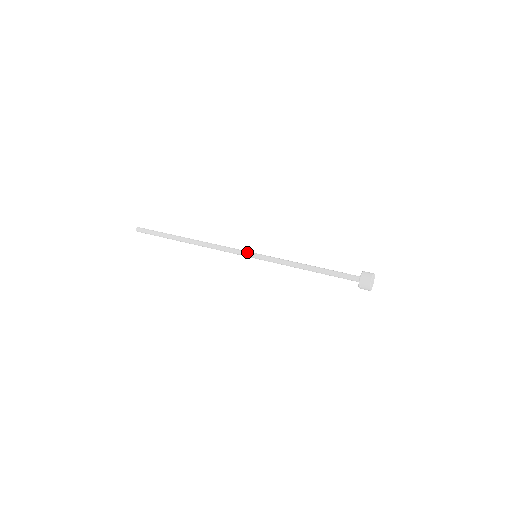
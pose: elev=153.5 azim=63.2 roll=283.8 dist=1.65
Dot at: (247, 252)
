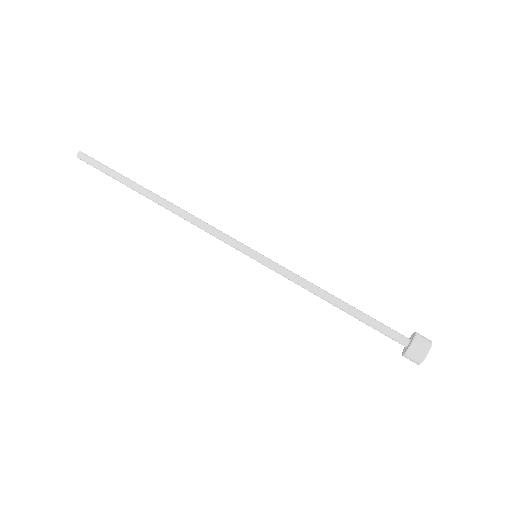
Dot at: occluded
